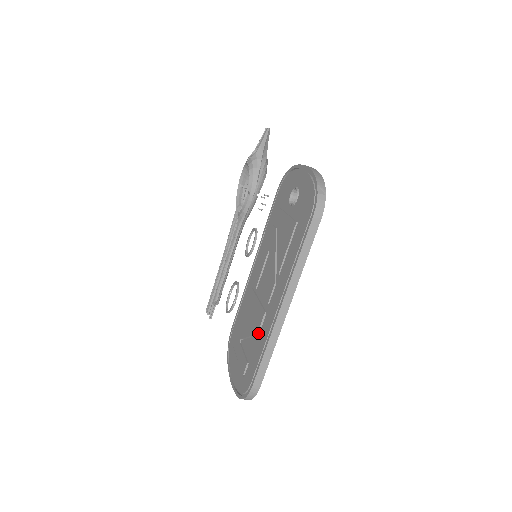
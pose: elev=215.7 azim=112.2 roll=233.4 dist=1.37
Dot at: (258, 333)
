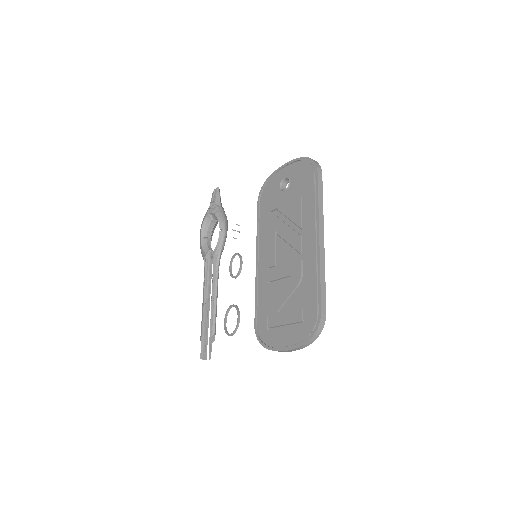
Dot at: (301, 280)
